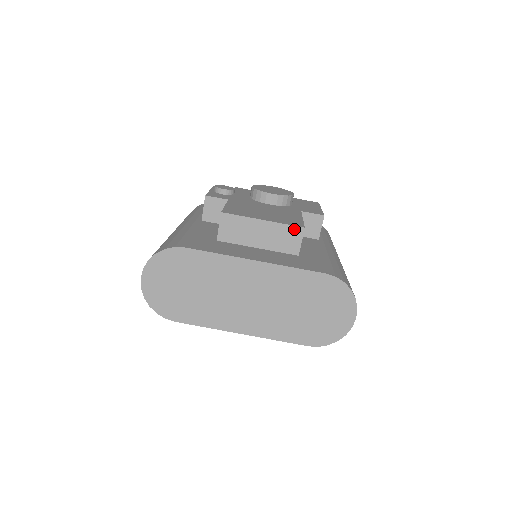
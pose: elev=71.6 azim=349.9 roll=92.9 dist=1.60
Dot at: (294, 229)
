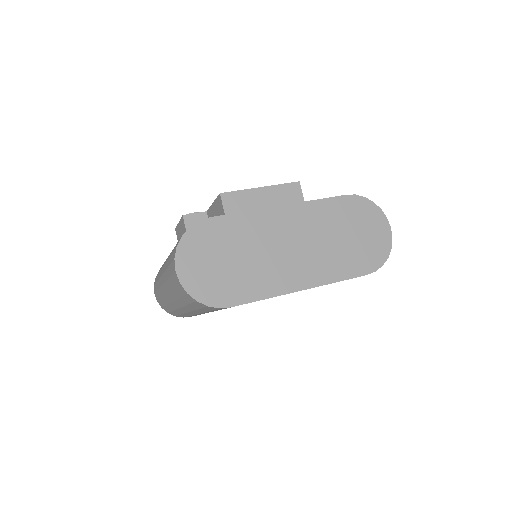
Dot at: (291, 186)
